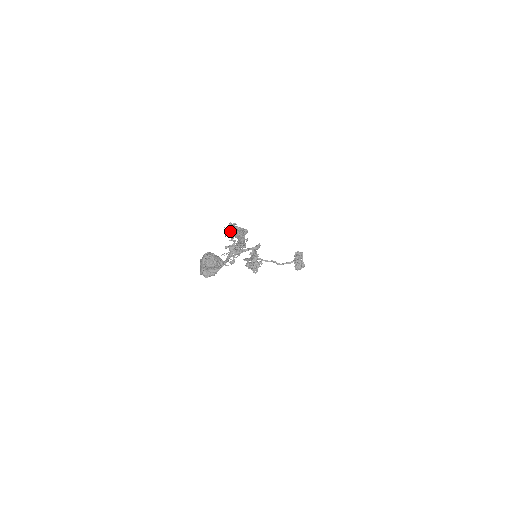
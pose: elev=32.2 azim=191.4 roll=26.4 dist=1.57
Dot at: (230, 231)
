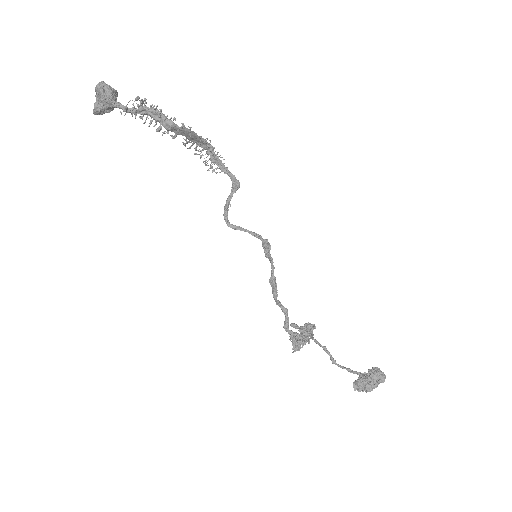
Dot at: occluded
